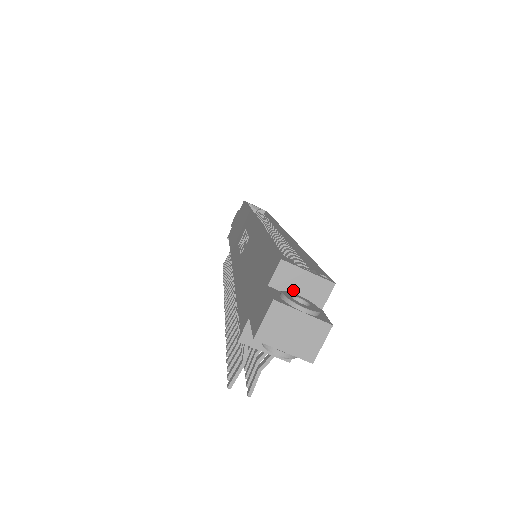
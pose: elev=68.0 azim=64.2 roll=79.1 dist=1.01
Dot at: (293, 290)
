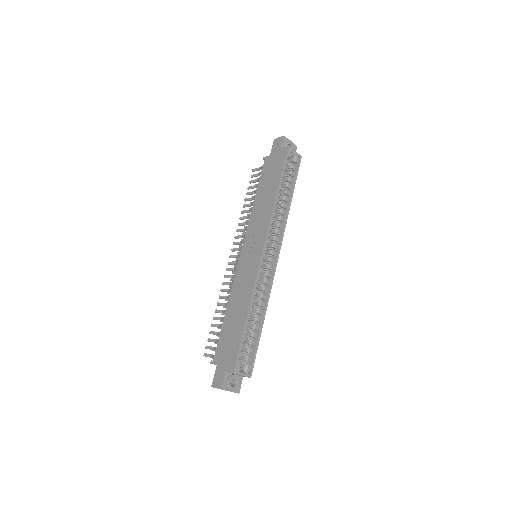
Dot at: (235, 374)
